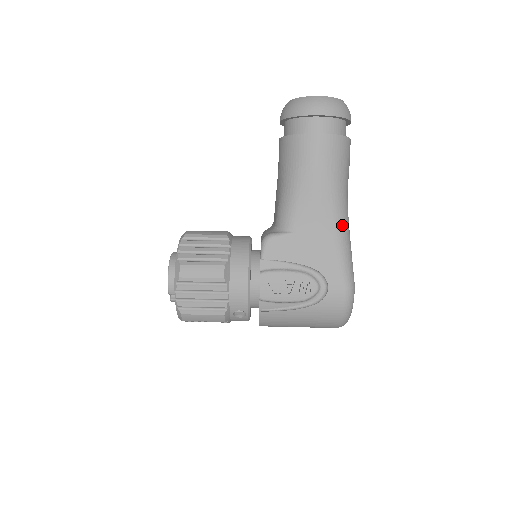
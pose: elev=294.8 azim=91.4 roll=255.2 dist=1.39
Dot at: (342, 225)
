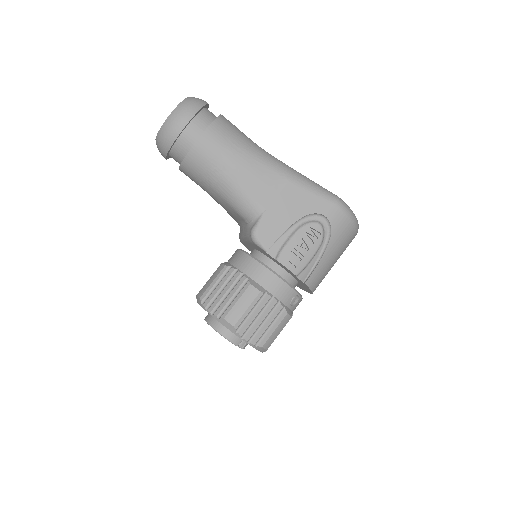
Dot at: (286, 170)
